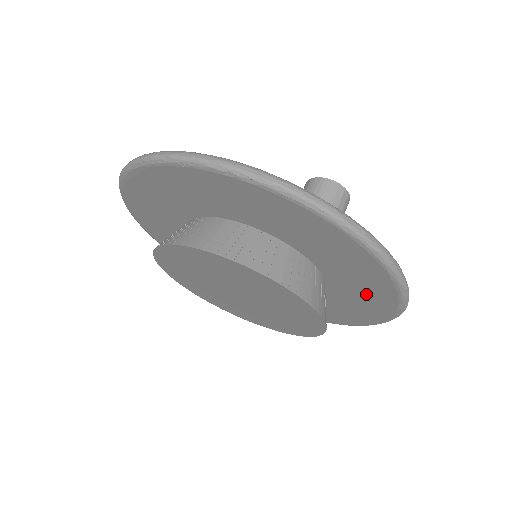
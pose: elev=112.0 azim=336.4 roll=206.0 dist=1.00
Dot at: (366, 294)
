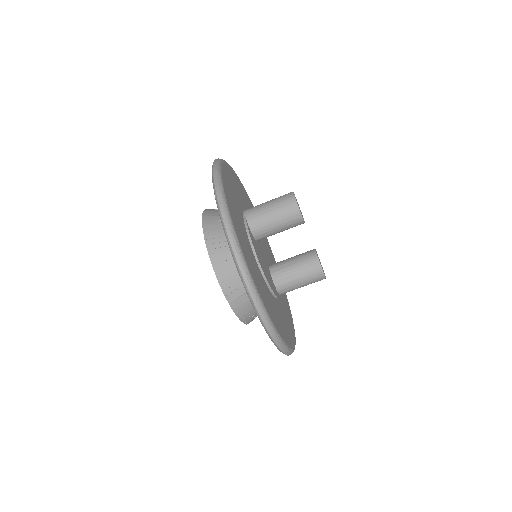
Dot at: occluded
